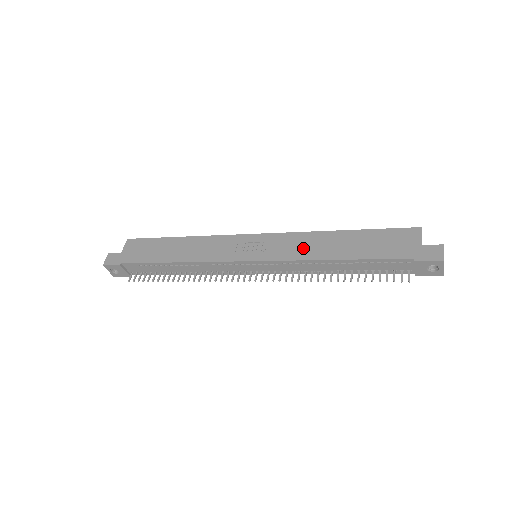
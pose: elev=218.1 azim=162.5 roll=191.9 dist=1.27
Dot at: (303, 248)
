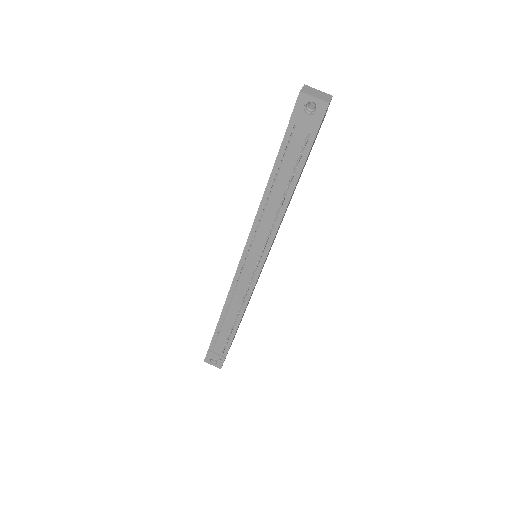
Dot at: occluded
